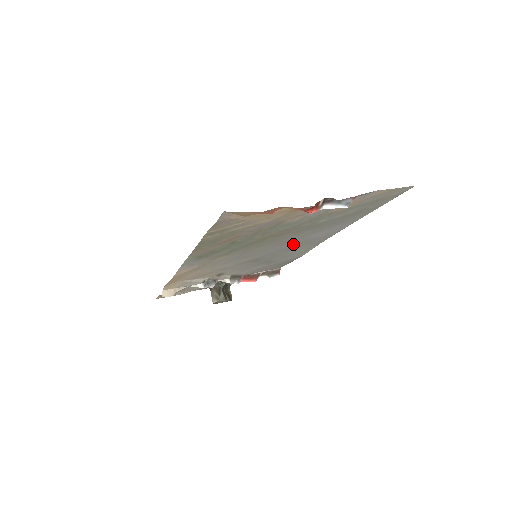
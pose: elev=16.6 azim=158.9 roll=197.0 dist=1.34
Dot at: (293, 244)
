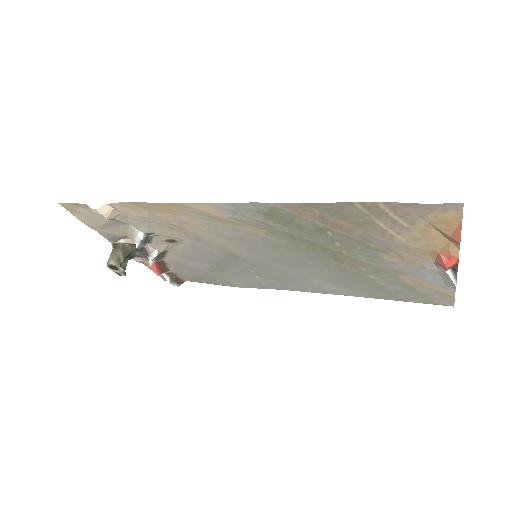
Dot at: (288, 273)
